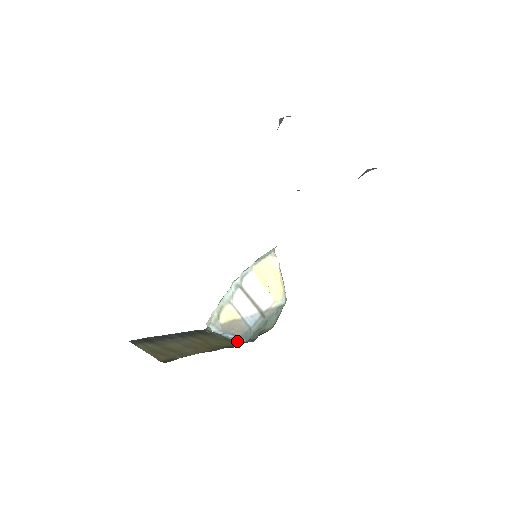
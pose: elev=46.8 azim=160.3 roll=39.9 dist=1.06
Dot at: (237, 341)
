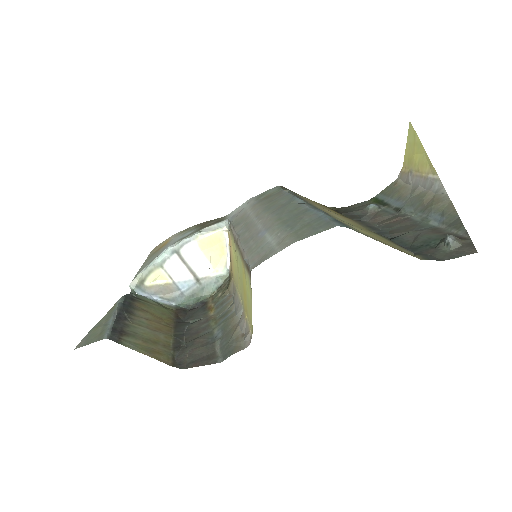
Dot at: (168, 305)
